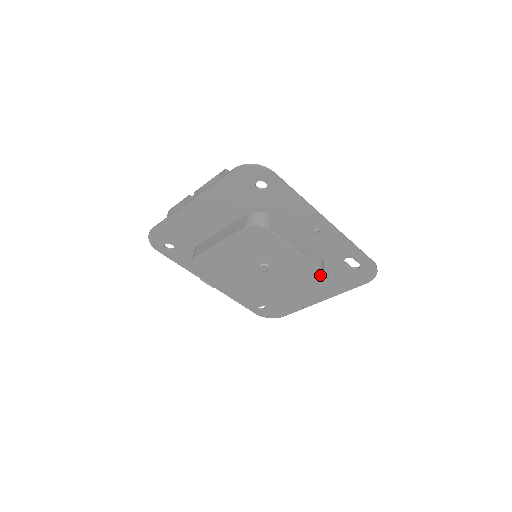
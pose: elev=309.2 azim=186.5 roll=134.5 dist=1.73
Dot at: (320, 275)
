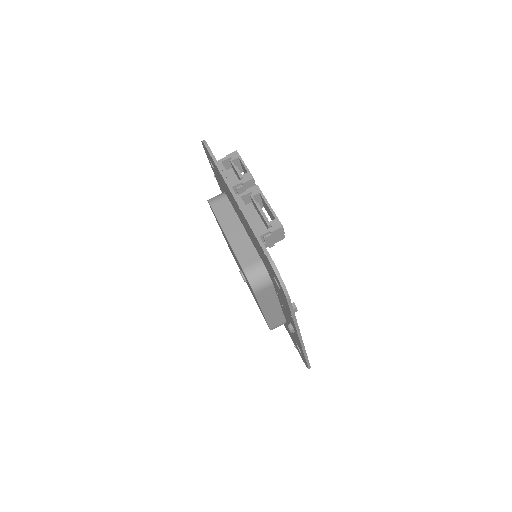
Dot at: occluded
